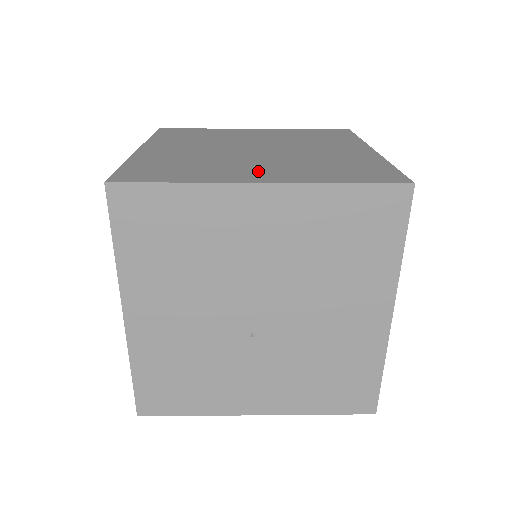
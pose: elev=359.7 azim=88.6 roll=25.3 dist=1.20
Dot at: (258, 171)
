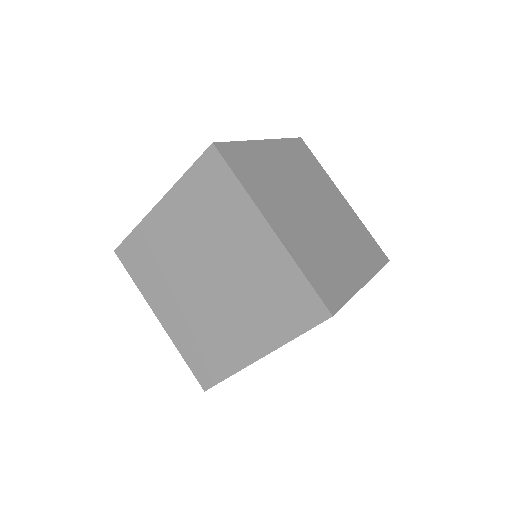
Dot at: (351, 263)
